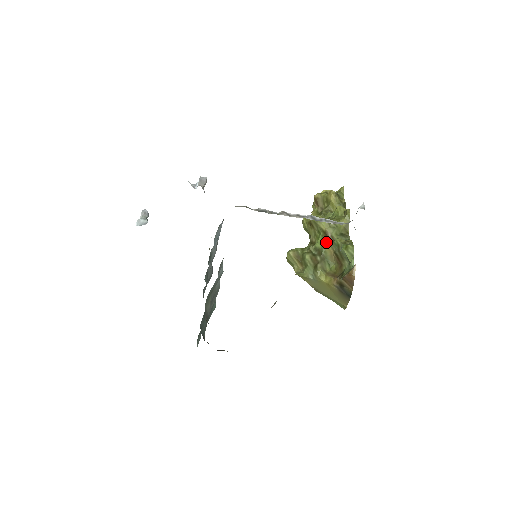
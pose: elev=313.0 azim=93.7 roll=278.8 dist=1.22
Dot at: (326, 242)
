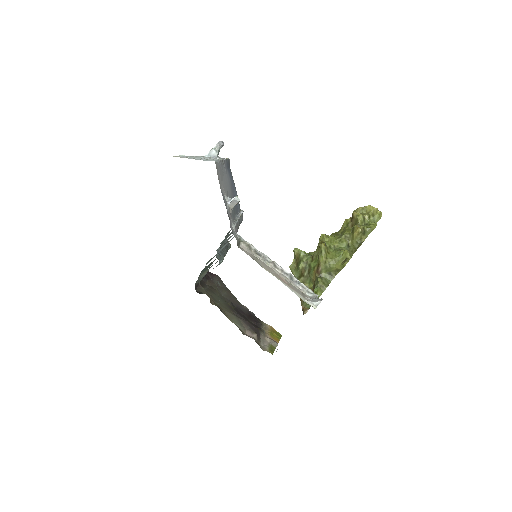
Dot at: (315, 271)
